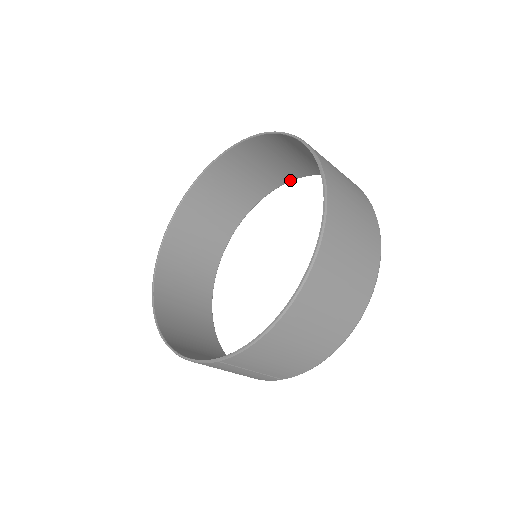
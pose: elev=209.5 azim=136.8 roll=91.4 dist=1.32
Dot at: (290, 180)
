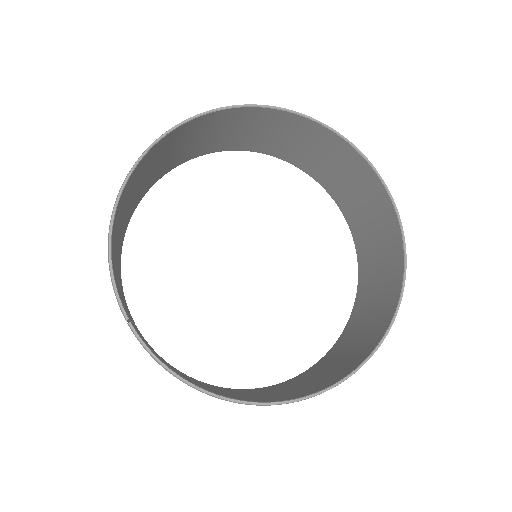
Dot at: (348, 223)
